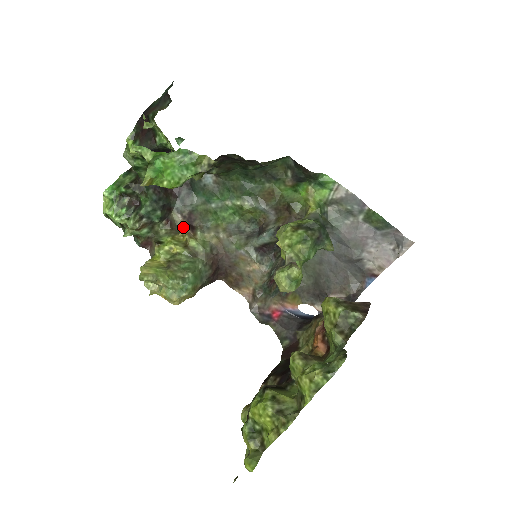
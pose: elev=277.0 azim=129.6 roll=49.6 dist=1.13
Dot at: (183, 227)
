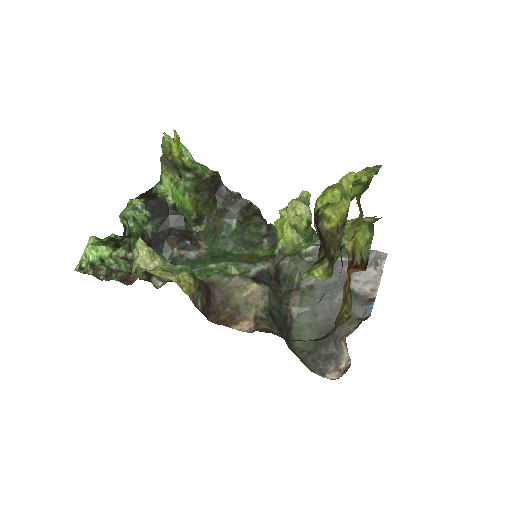
Dot at: (165, 282)
